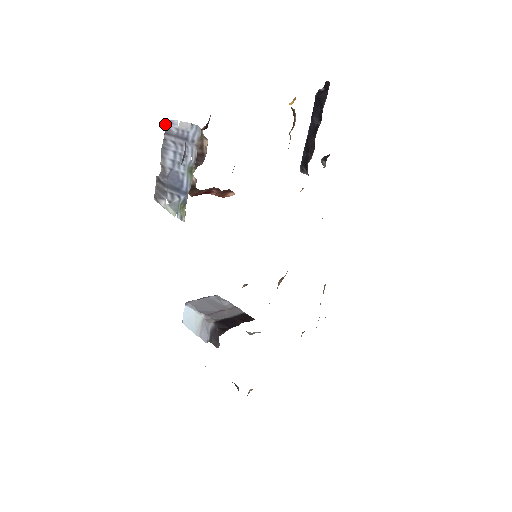
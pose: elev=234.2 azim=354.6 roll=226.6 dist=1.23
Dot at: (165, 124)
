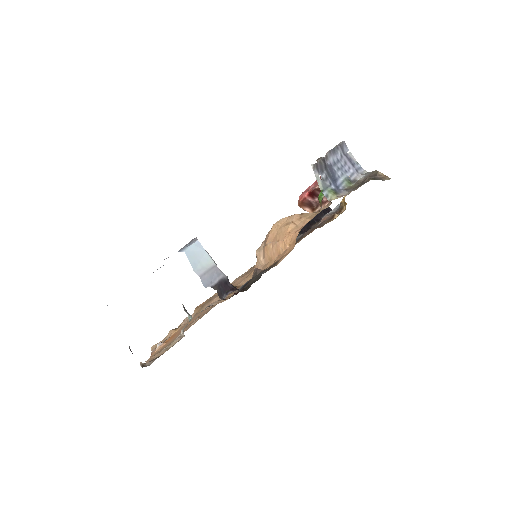
Dot at: (342, 142)
